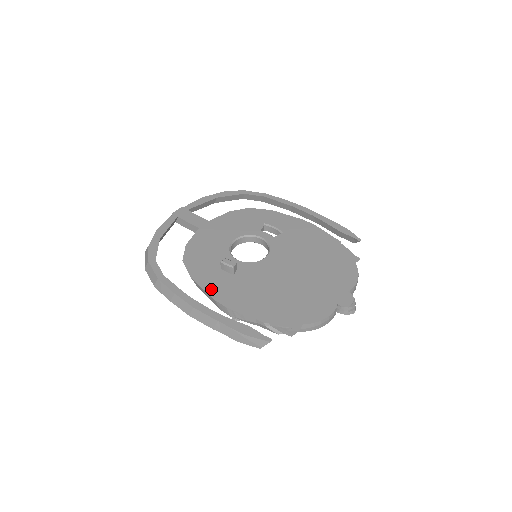
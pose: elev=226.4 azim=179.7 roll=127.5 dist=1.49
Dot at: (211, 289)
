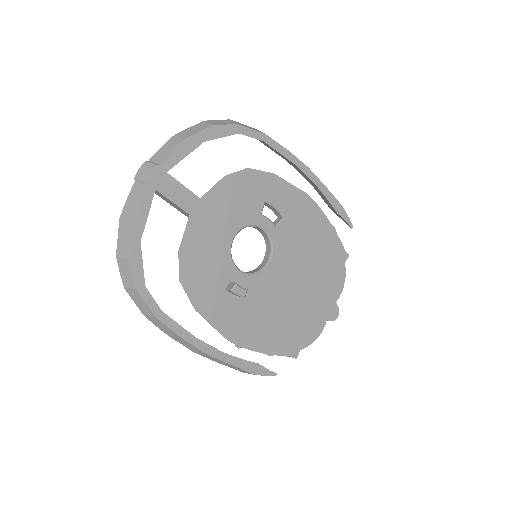
Dot at: (219, 323)
